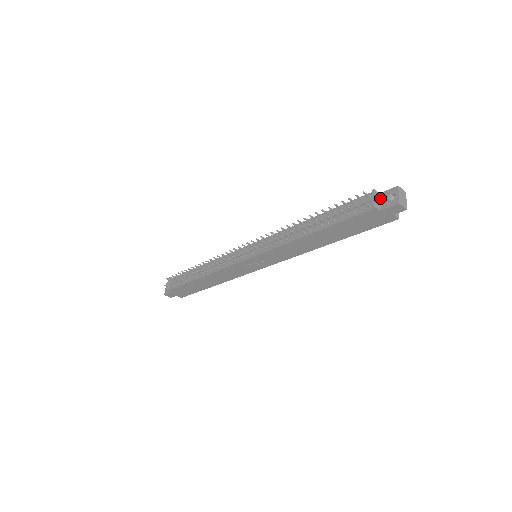
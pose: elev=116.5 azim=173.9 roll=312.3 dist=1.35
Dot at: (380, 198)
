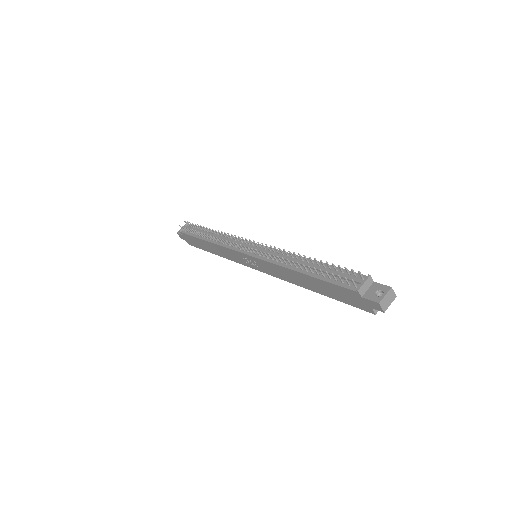
Dot at: (371, 286)
